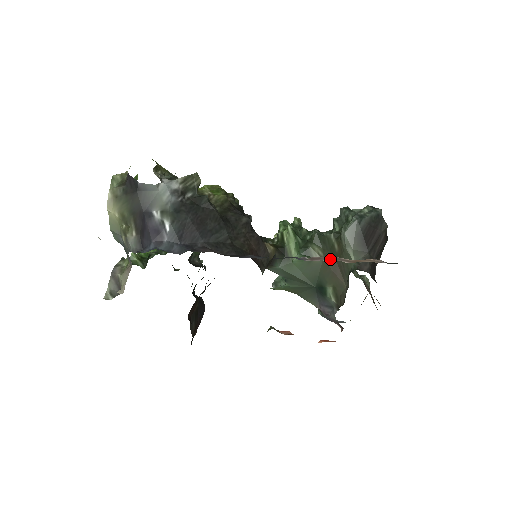
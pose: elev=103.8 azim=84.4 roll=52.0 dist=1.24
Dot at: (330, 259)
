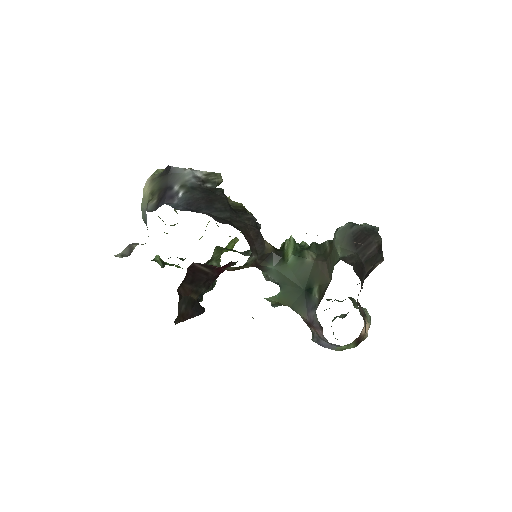
Dot at: occluded
